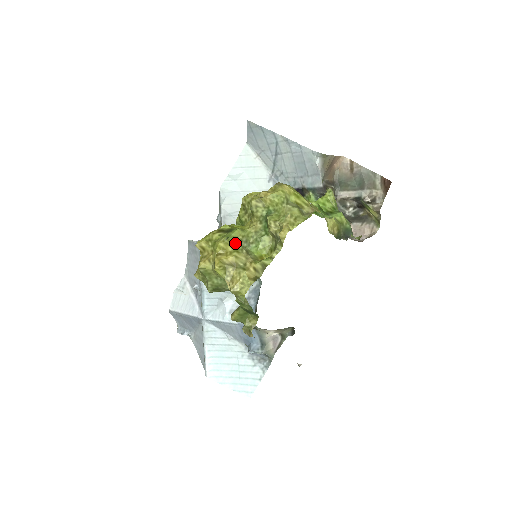
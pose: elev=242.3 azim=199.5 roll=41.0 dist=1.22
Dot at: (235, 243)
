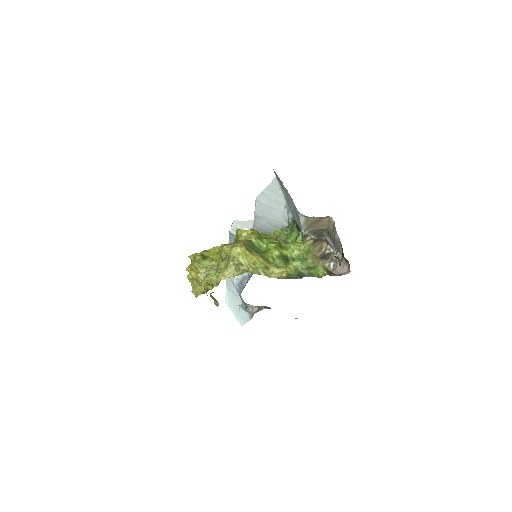
Dot at: (202, 268)
